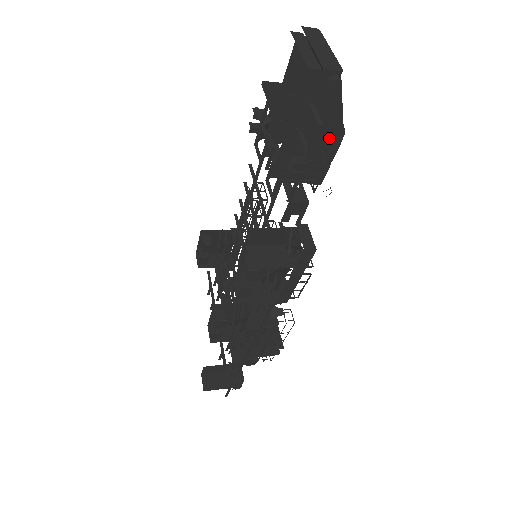
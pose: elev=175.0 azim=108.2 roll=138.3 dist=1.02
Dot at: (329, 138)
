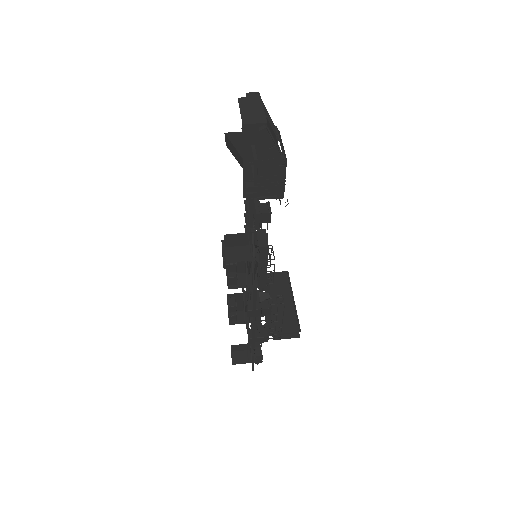
Dot at: (276, 166)
